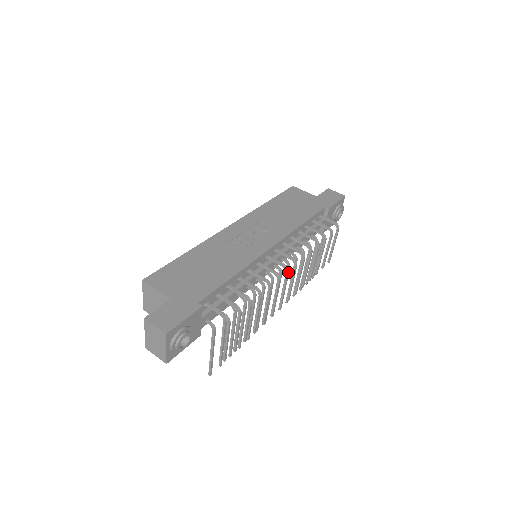
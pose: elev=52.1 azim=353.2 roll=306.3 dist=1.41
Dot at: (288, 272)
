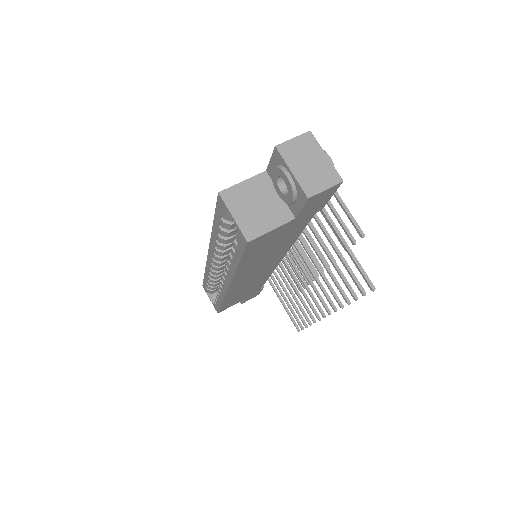
Dot at: occluded
